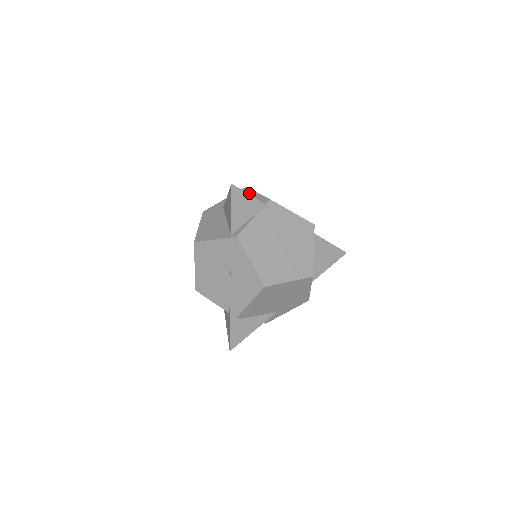
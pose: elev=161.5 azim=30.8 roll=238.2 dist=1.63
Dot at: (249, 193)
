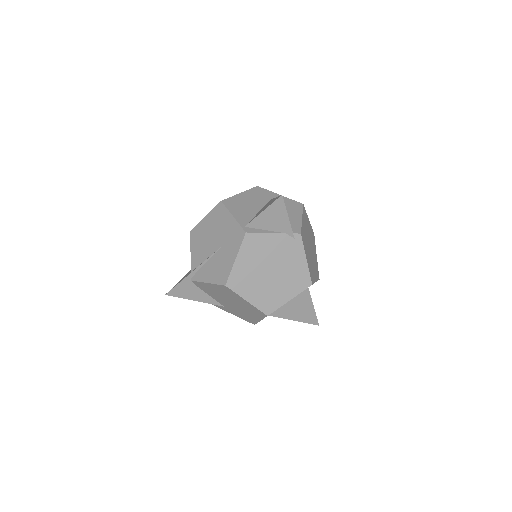
Dot at: (298, 211)
